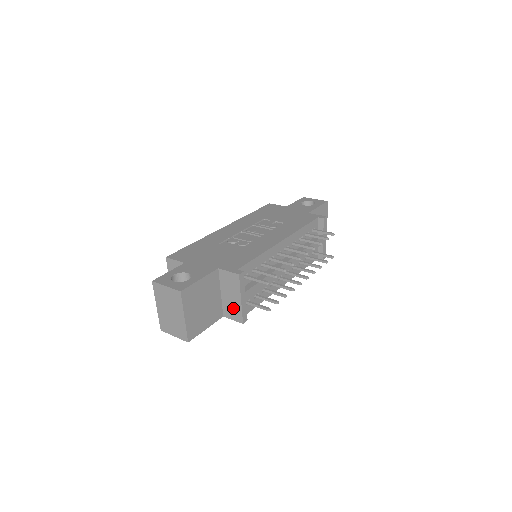
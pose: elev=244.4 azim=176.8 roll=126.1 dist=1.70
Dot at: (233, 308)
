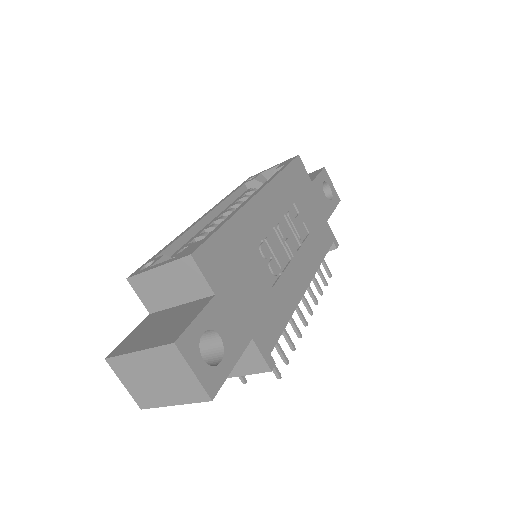
Dot at: occluded
